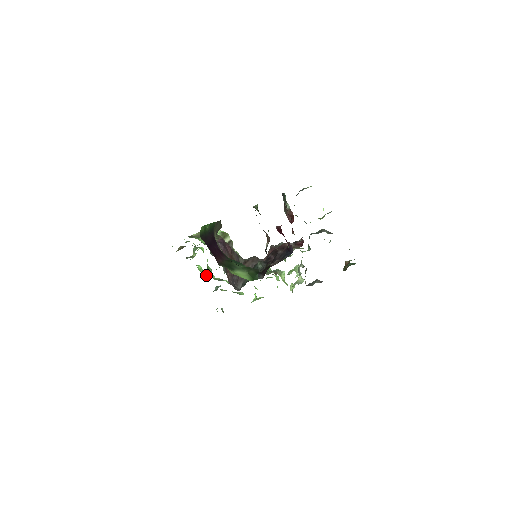
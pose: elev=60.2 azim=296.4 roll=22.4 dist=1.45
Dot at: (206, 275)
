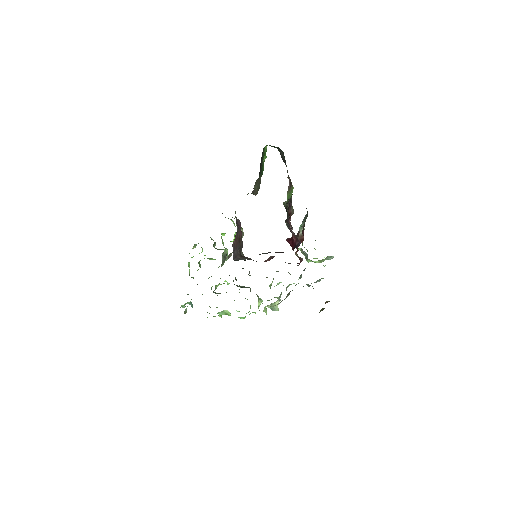
Dot at: occluded
